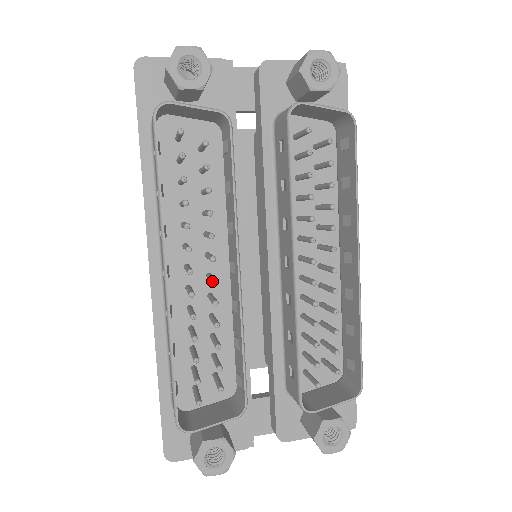
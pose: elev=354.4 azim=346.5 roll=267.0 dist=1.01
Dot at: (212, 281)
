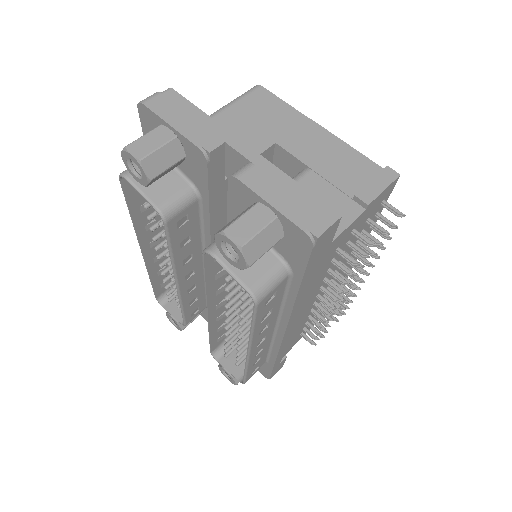
Dot at: (169, 272)
